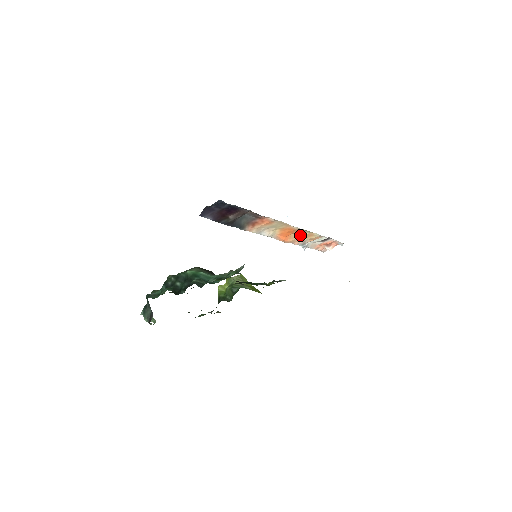
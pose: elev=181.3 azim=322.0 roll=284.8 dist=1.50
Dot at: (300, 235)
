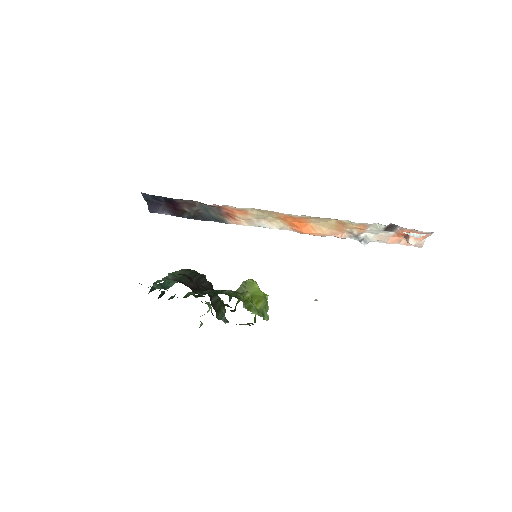
Dot at: (327, 224)
